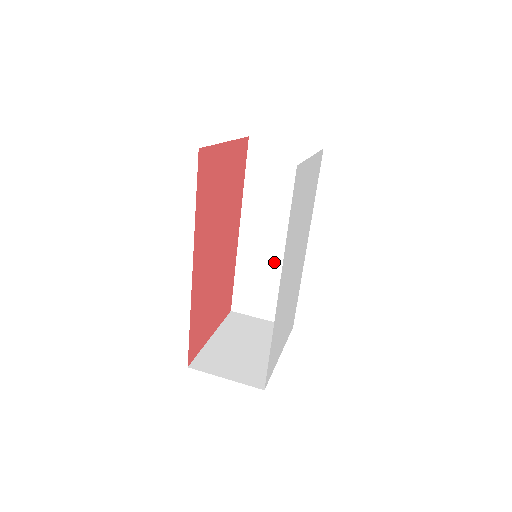
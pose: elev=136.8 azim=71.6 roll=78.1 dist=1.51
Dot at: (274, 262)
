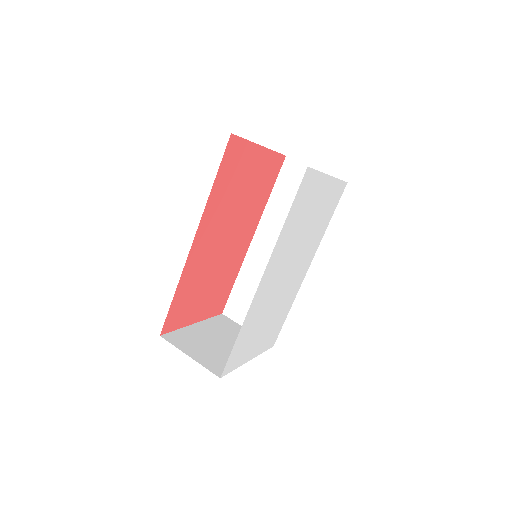
Dot at: occluded
